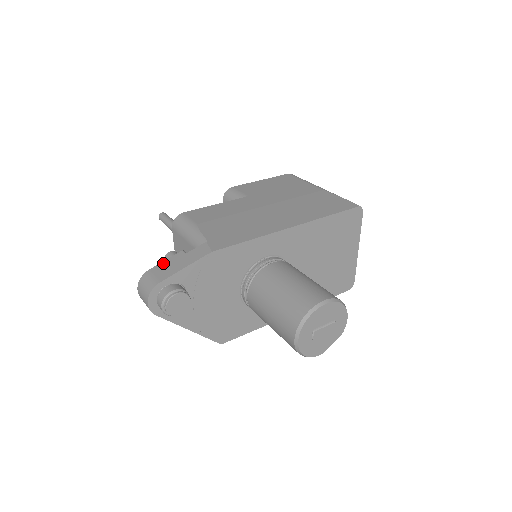
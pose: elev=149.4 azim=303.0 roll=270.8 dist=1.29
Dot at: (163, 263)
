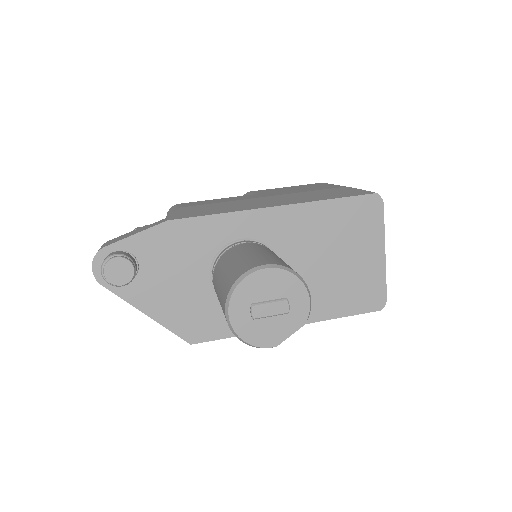
Dot at: (123, 235)
